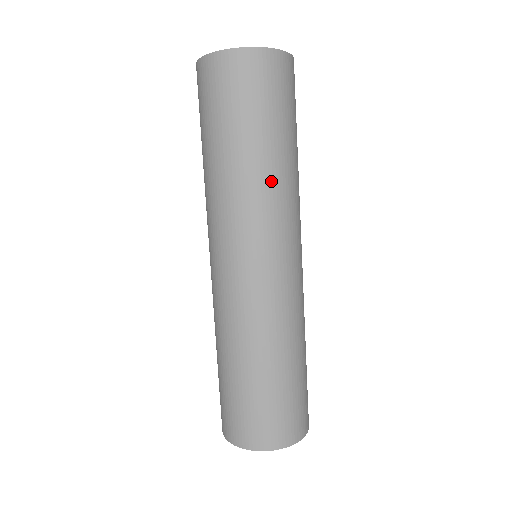
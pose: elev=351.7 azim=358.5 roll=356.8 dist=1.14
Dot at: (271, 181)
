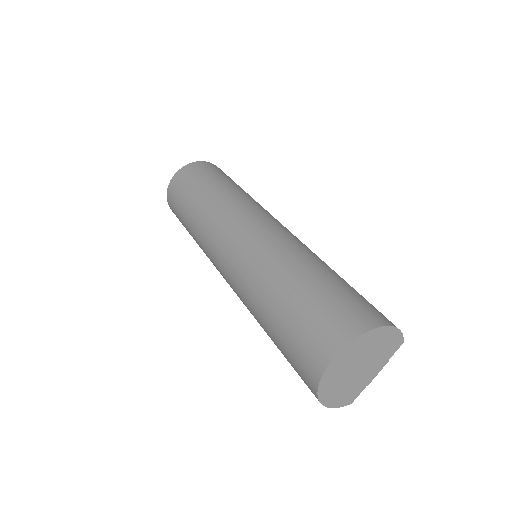
Dot at: (214, 204)
